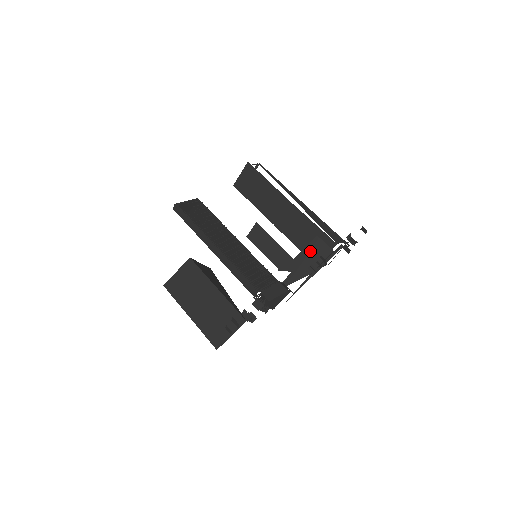
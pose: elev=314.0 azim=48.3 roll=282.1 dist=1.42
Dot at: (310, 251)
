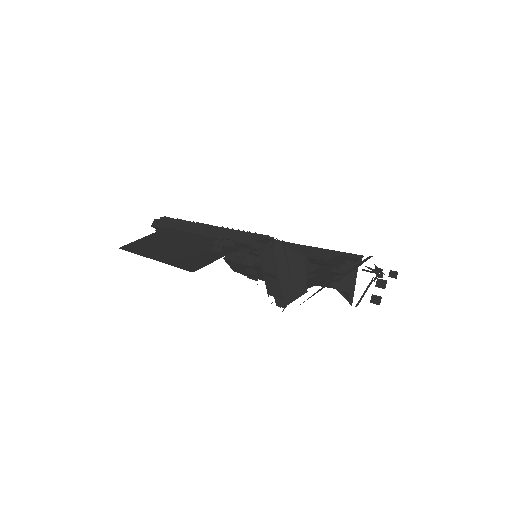
Dot at: (329, 264)
